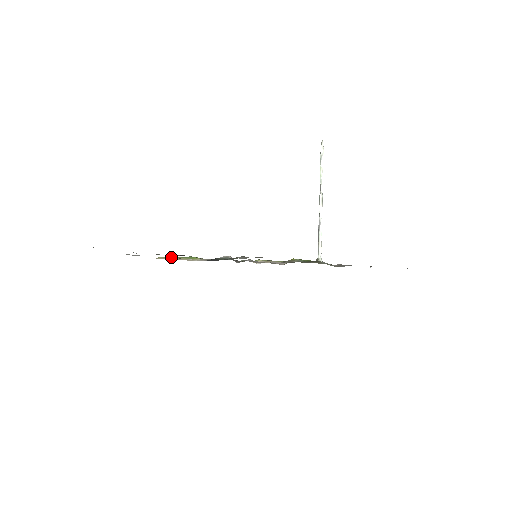
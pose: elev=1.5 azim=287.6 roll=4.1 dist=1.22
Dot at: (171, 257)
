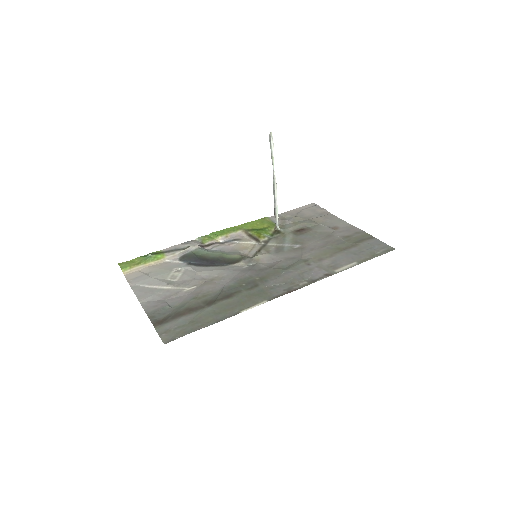
Dot at: (136, 265)
